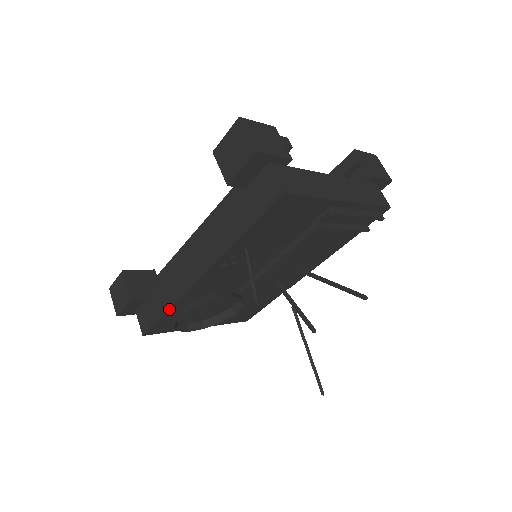
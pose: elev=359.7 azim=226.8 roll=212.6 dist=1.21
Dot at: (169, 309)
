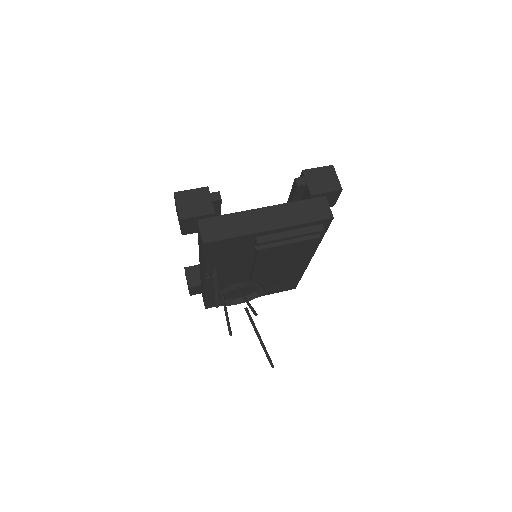
Dot at: (205, 297)
